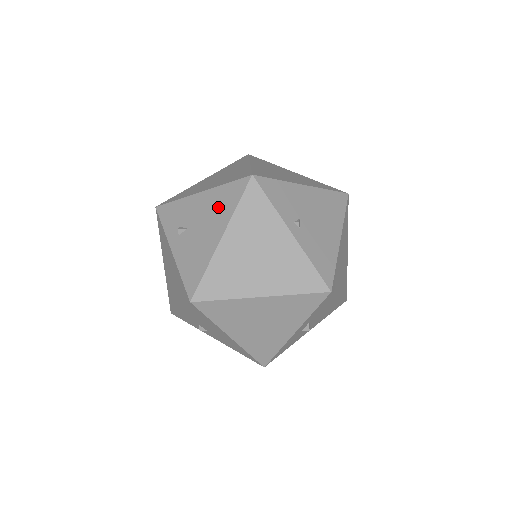
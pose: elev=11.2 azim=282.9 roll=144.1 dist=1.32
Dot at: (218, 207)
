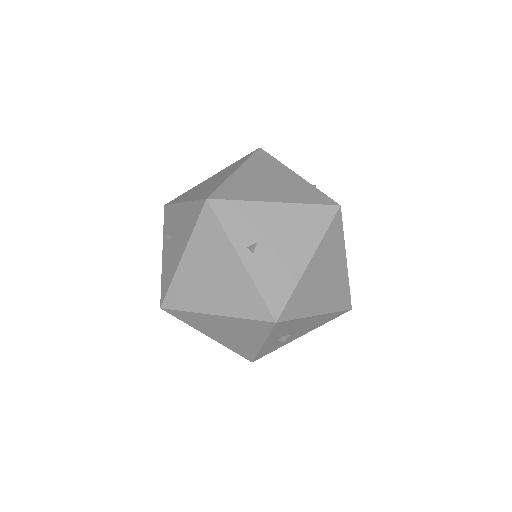
Dot at: (186, 224)
